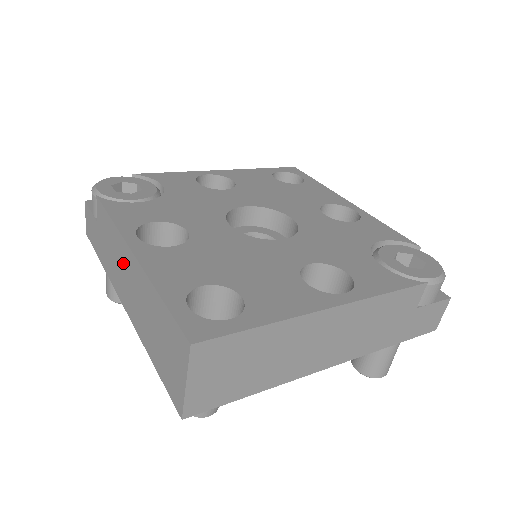
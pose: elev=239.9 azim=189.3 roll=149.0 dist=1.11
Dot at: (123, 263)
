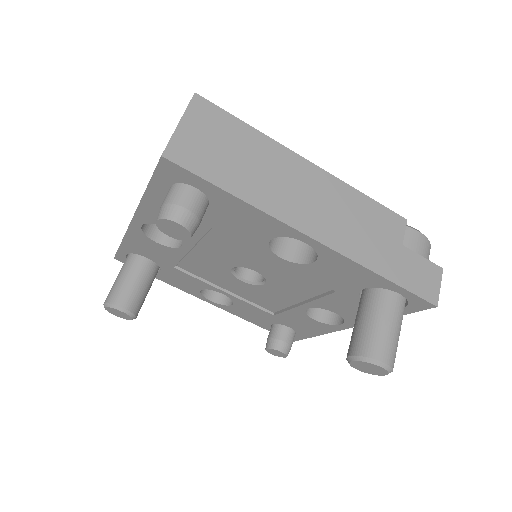
Dot at: occluded
